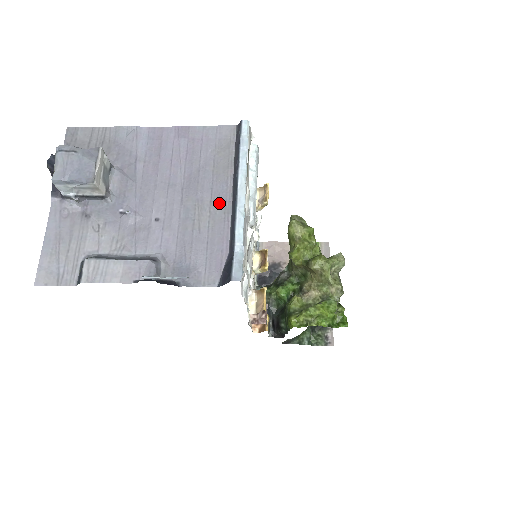
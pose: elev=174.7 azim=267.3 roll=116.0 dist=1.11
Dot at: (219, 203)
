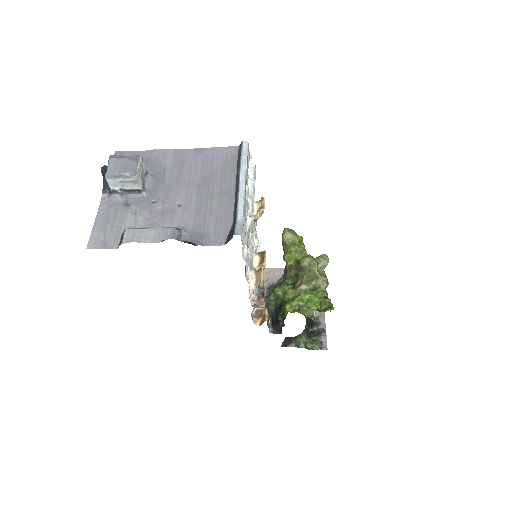
Dot at: (226, 193)
